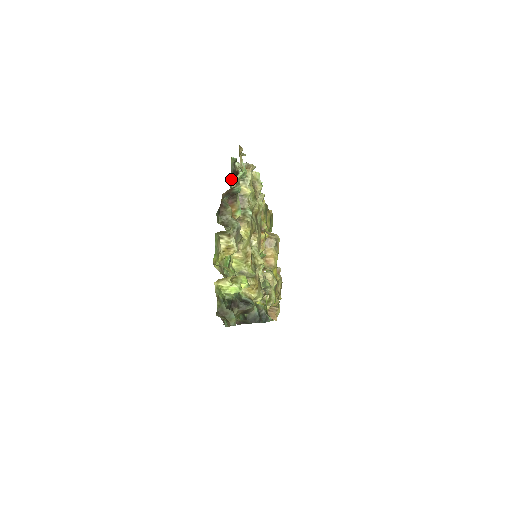
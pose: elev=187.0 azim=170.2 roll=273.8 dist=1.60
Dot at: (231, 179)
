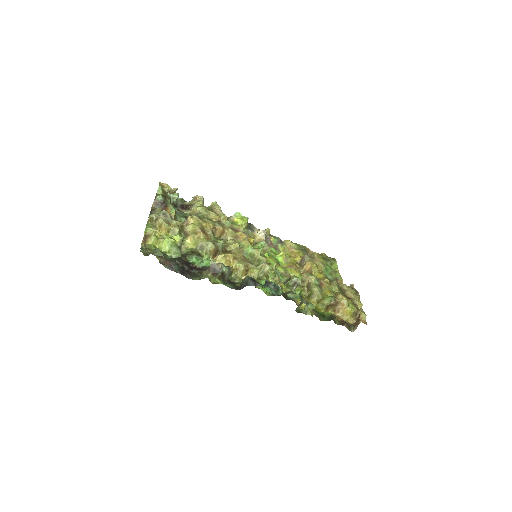
Dot at: (181, 209)
